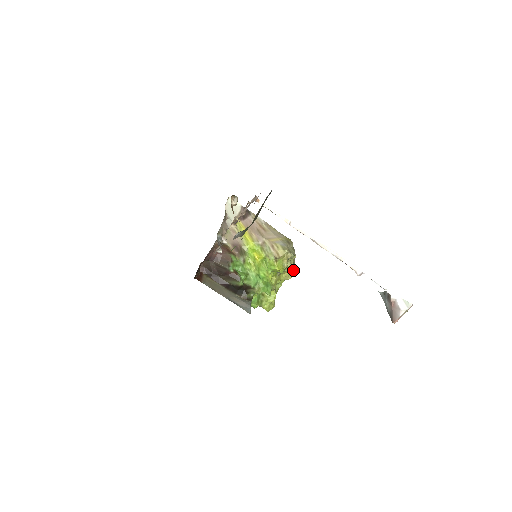
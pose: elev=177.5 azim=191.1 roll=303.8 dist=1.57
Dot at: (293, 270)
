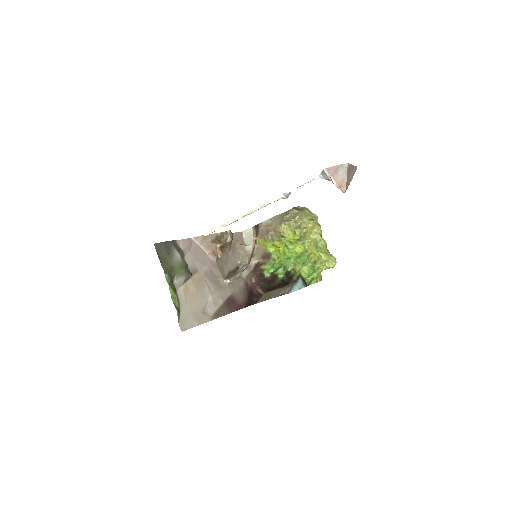
Dot at: (311, 224)
